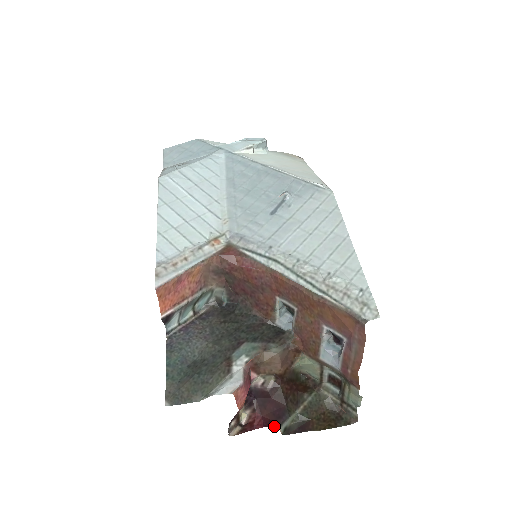
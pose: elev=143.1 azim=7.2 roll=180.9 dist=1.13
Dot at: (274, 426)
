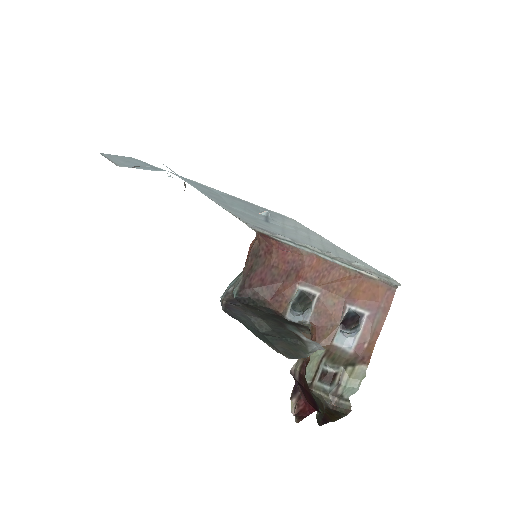
Dot at: (319, 411)
